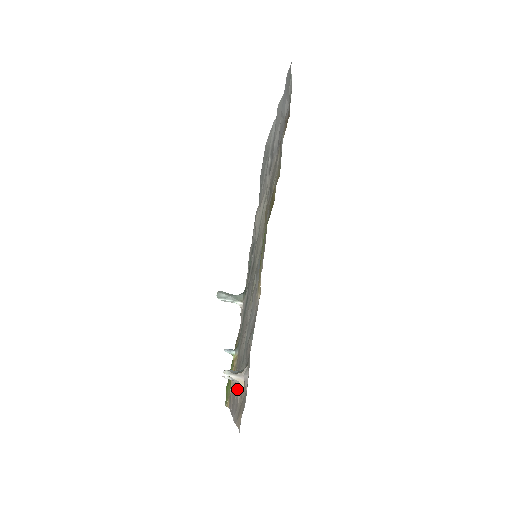
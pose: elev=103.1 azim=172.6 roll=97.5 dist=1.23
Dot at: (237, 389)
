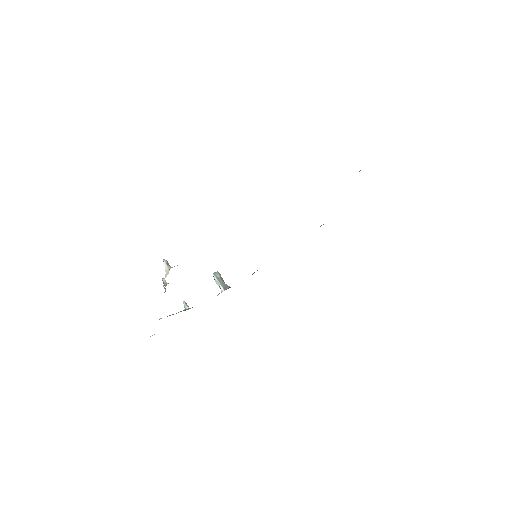
Dot at: occluded
